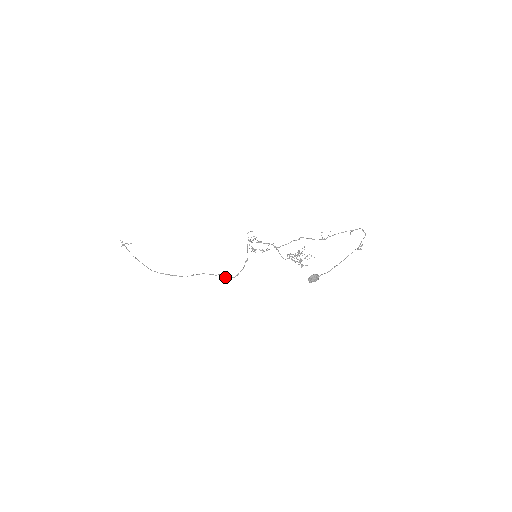
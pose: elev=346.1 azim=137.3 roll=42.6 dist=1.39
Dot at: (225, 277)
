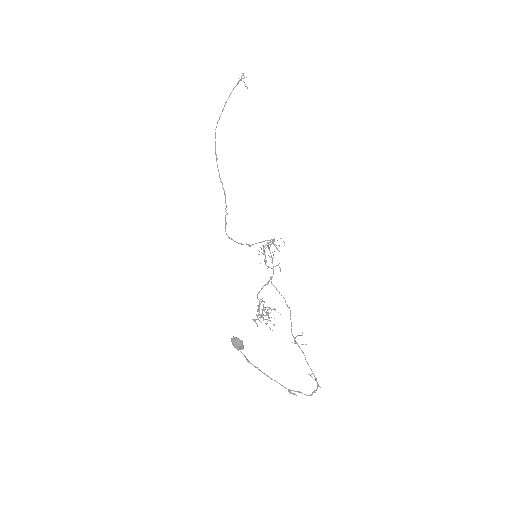
Dot at: (225, 223)
